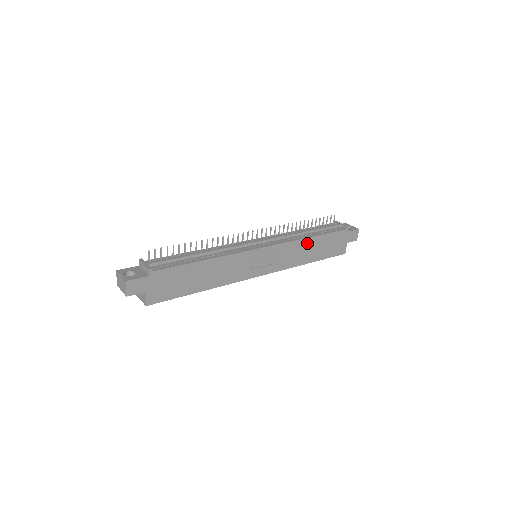
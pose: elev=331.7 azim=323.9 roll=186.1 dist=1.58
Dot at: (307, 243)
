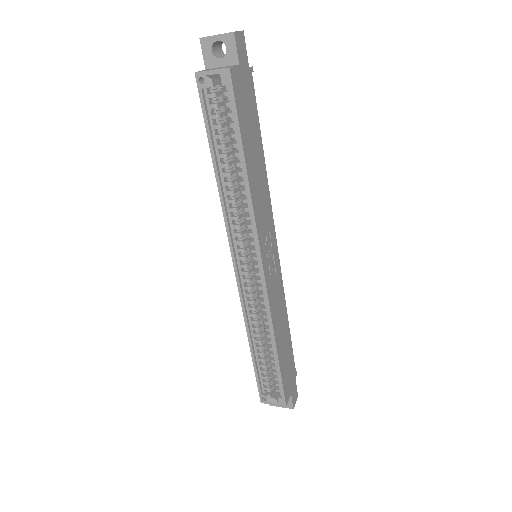
Dot at: (285, 320)
